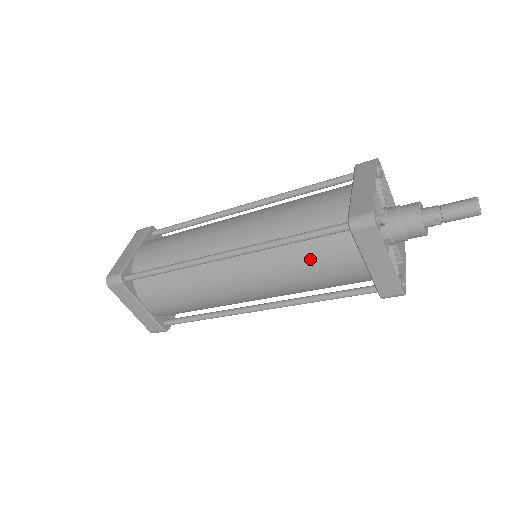
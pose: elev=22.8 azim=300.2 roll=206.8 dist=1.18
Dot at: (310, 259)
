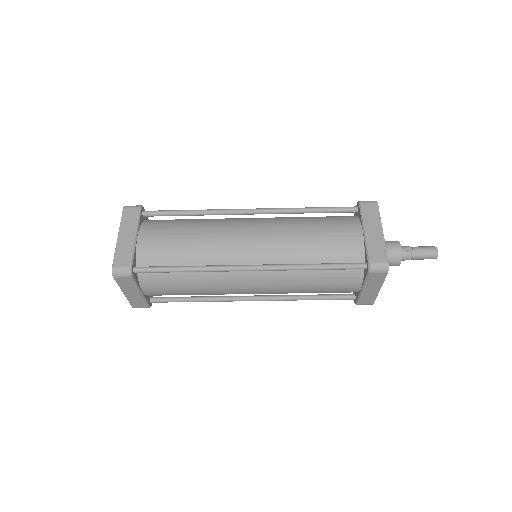
Dot at: (321, 223)
